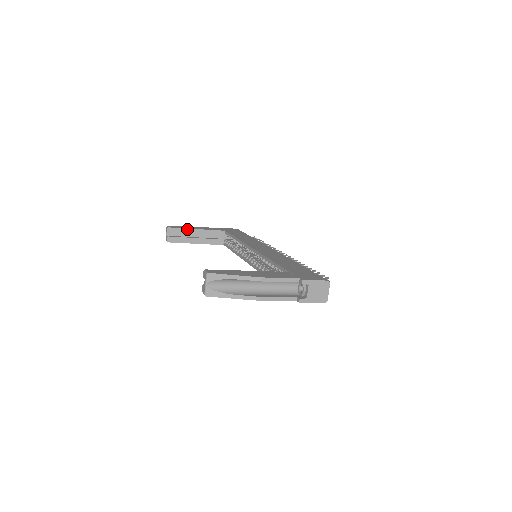
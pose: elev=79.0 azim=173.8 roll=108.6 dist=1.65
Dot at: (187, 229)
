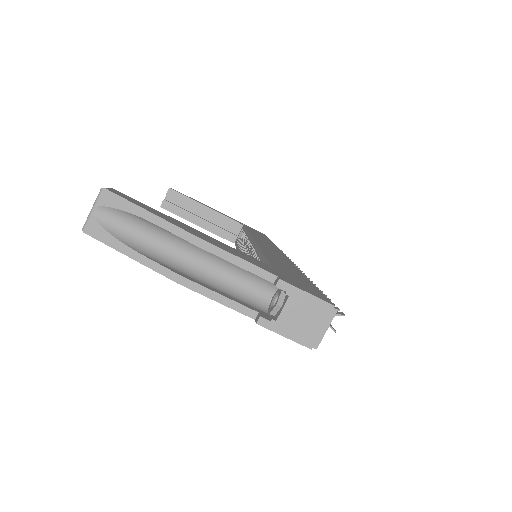
Dot at: (194, 201)
